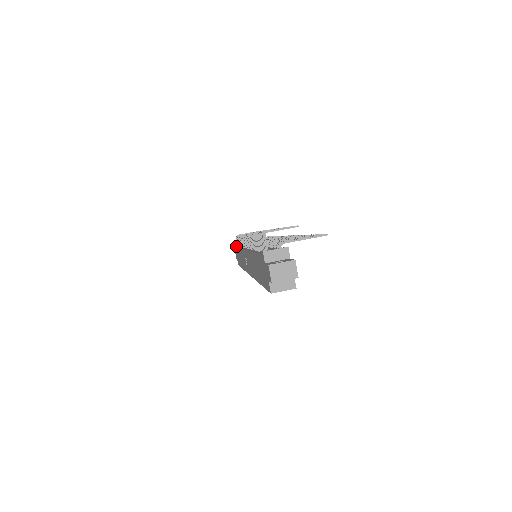
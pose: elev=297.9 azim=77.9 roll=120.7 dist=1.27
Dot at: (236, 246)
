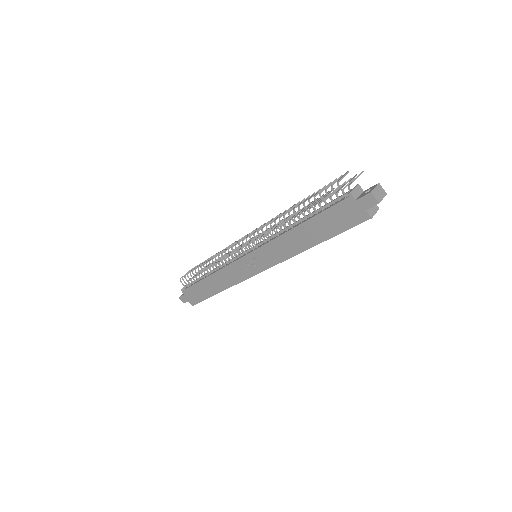
Dot at: (185, 288)
